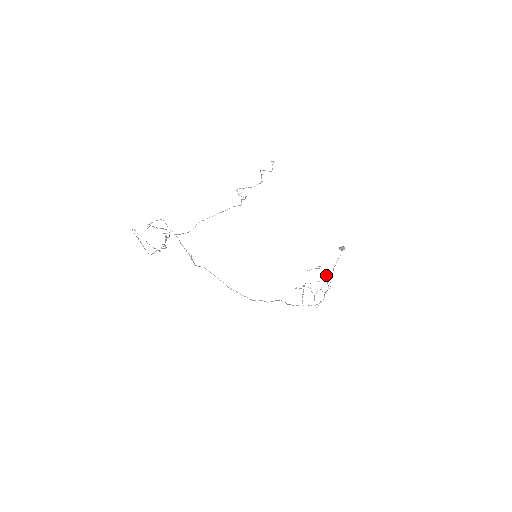
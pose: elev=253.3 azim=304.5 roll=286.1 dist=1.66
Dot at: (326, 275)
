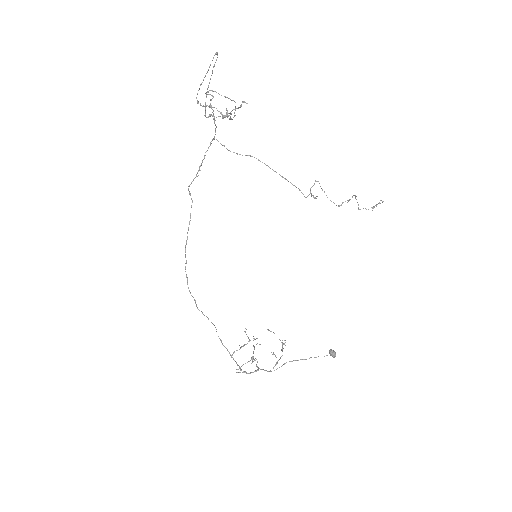
Dot at: (282, 355)
